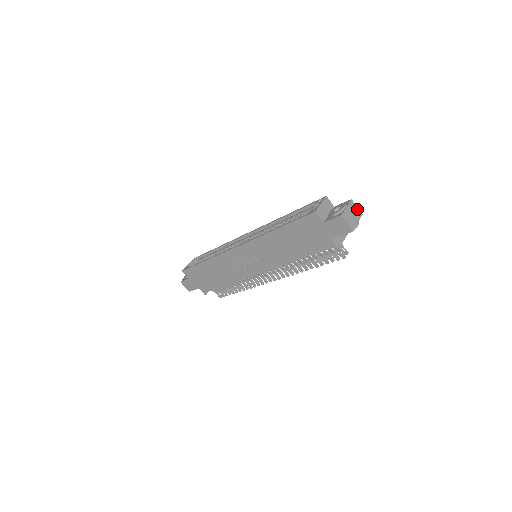
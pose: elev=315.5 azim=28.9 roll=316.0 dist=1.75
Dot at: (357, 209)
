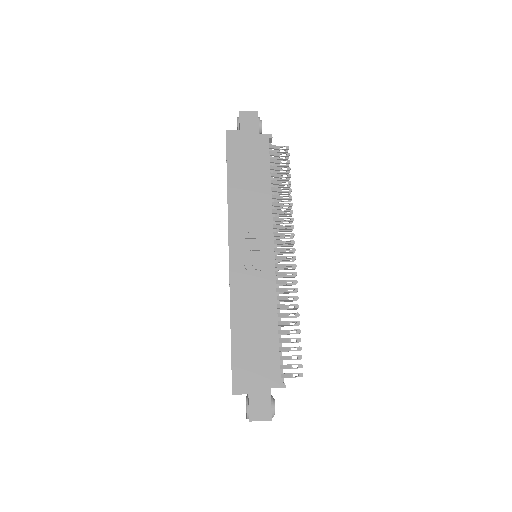
Dot at: occluded
